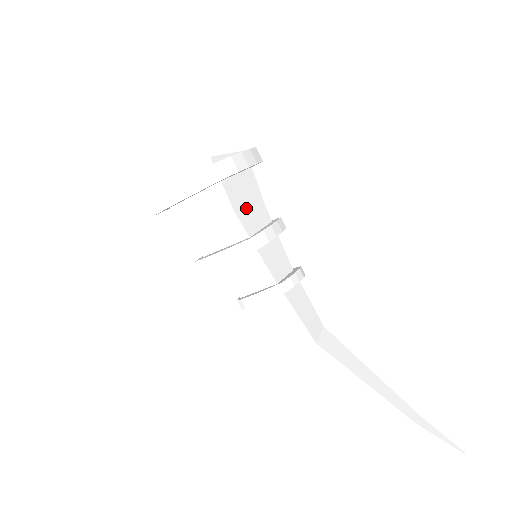
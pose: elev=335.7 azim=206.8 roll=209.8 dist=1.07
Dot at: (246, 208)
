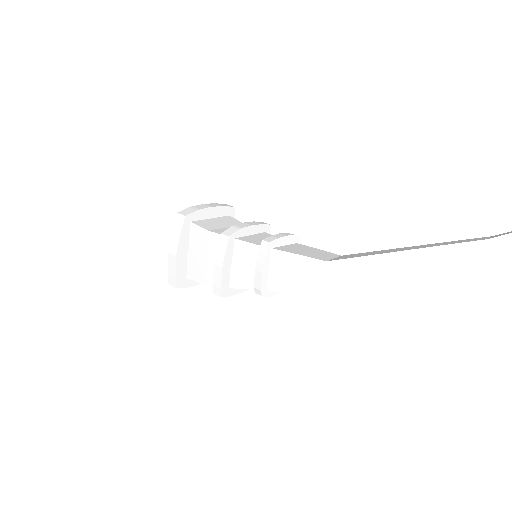
Dot at: (223, 229)
